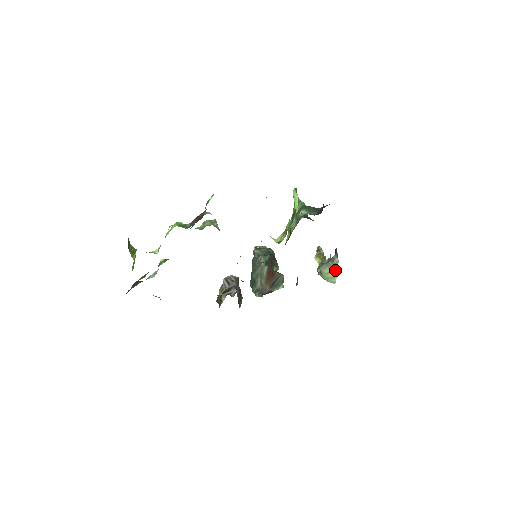
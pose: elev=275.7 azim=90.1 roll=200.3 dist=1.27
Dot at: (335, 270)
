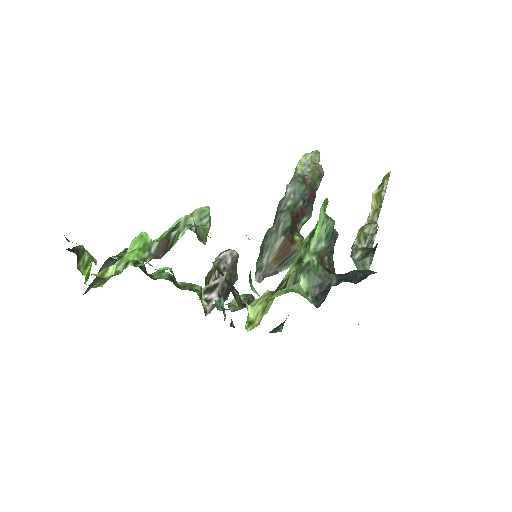
Dot at: occluded
